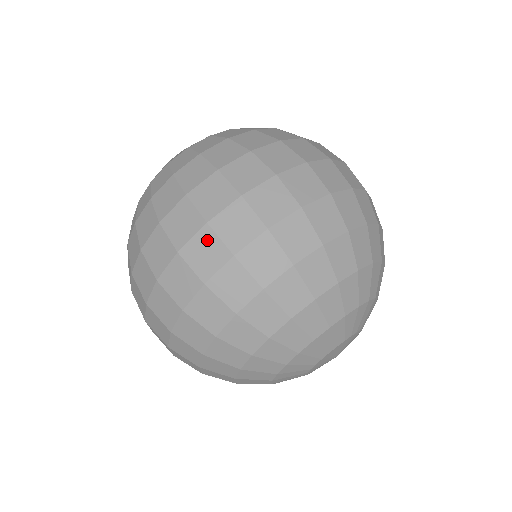
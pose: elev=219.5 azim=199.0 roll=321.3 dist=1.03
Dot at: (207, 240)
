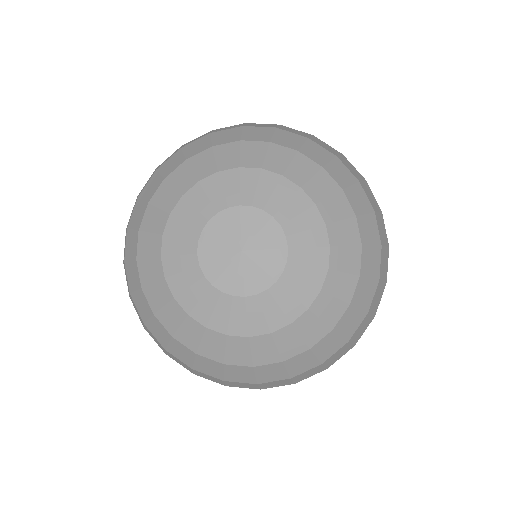
Dot at: occluded
